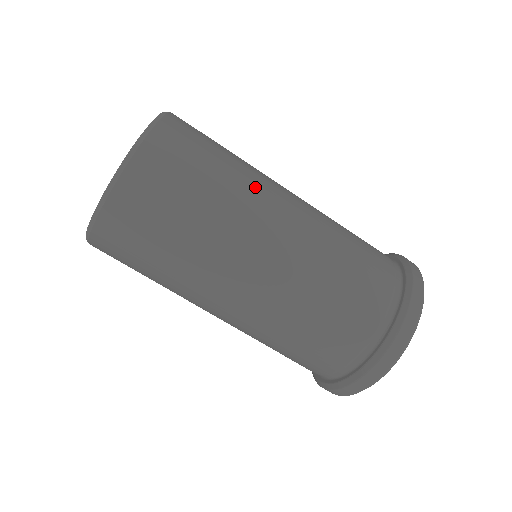
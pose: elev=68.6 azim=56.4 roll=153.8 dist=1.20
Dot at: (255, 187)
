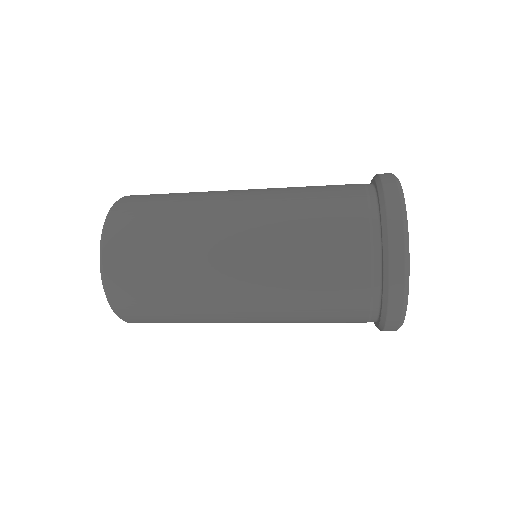
Dot at: (208, 314)
